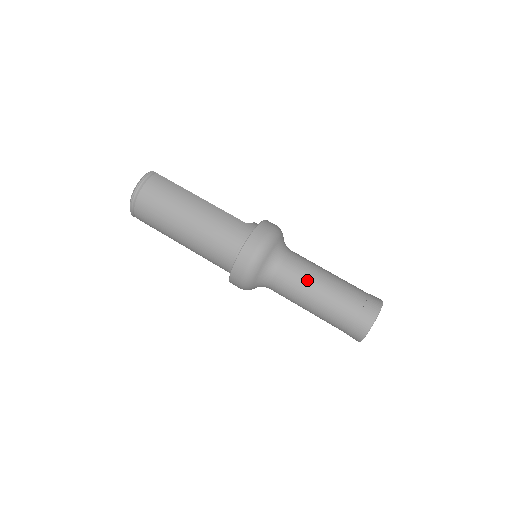
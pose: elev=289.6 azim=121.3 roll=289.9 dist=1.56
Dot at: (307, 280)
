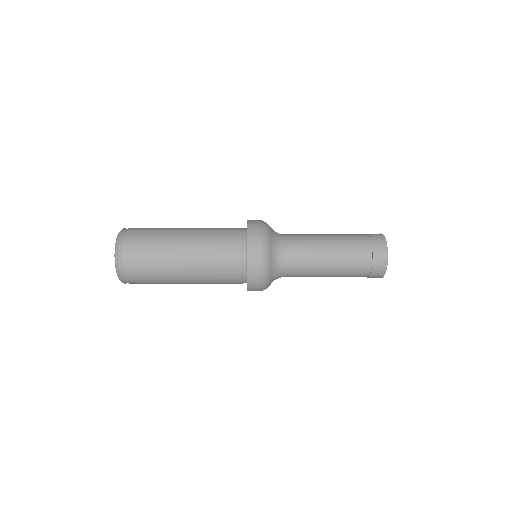
Dot at: (314, 239)
